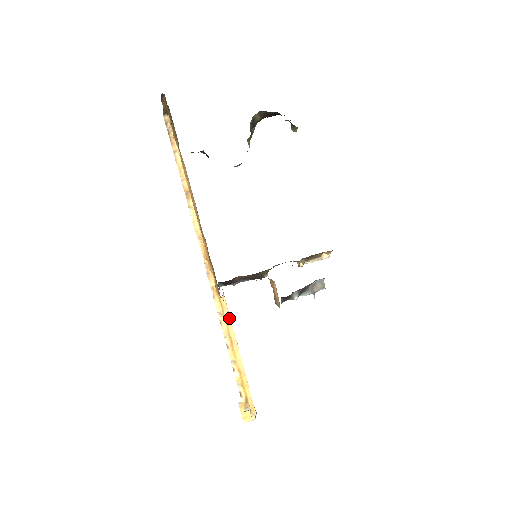
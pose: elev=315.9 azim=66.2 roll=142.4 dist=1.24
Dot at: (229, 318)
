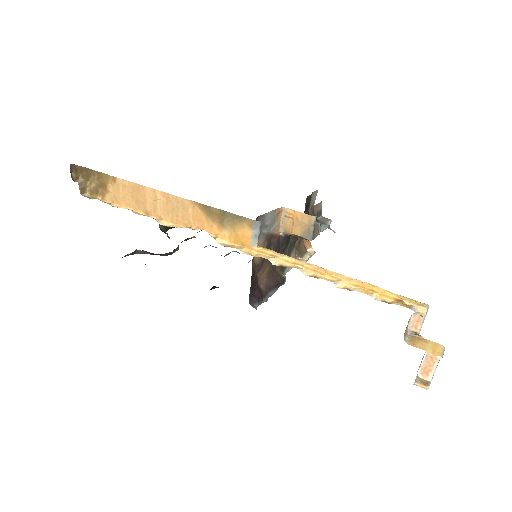
Dot at: (285, 255)
